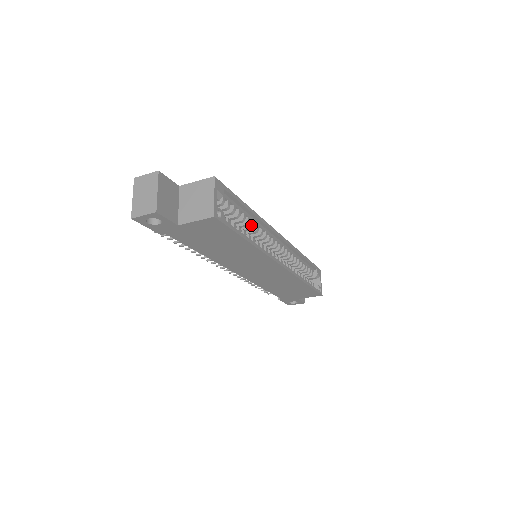
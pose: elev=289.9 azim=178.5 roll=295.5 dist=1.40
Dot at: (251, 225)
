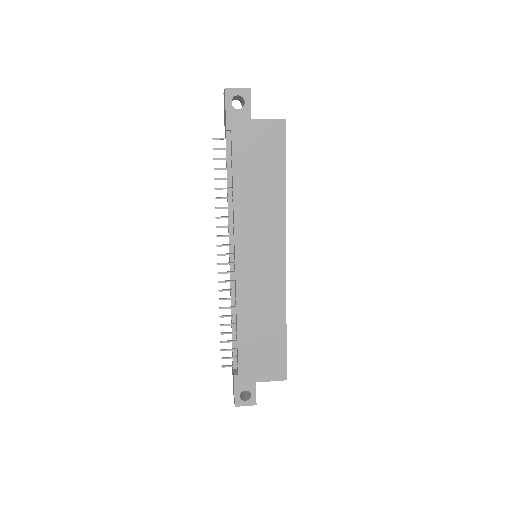
Dot at: occluded
